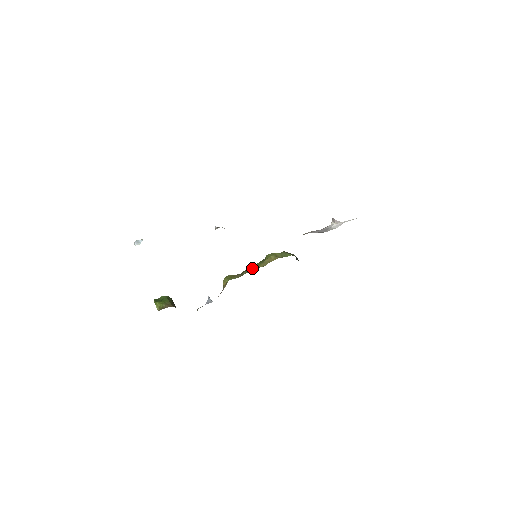
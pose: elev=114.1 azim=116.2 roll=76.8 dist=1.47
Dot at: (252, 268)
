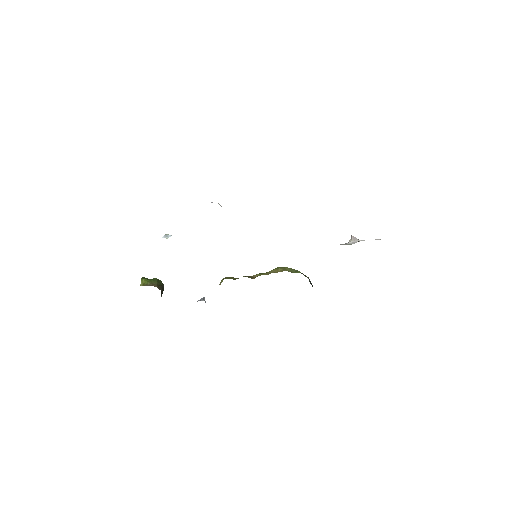
Dot at: (255, 275)
